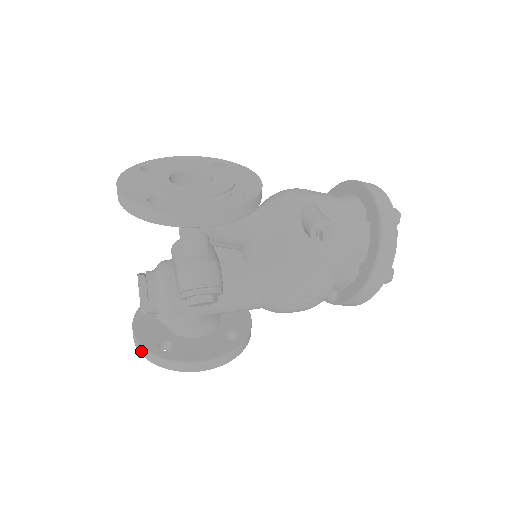
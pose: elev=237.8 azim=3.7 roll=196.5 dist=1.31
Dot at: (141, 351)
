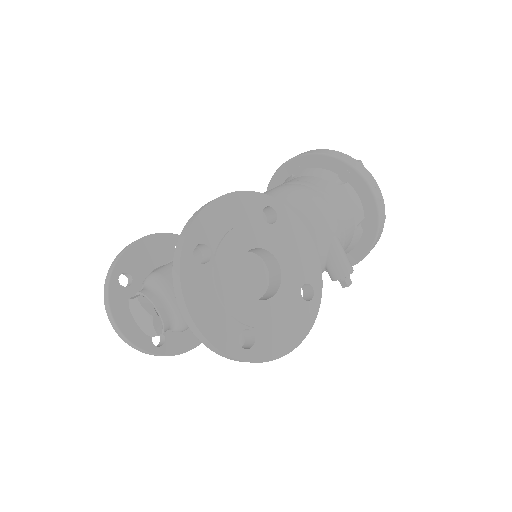
Dot at: (133, 347)
